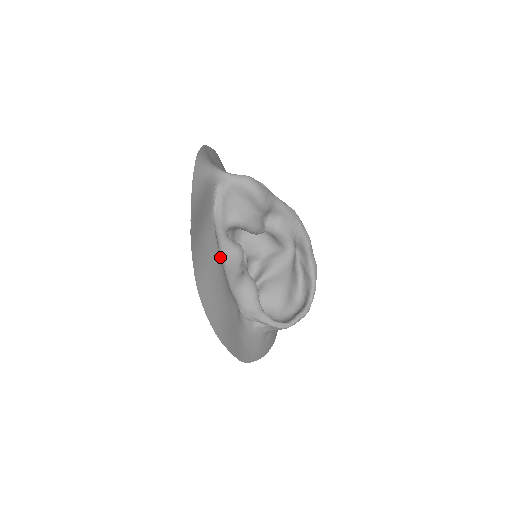
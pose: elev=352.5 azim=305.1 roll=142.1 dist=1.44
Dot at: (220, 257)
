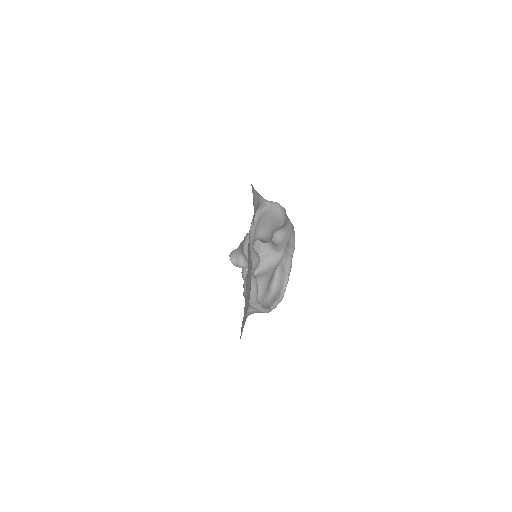
Dot at: (251, 267)
